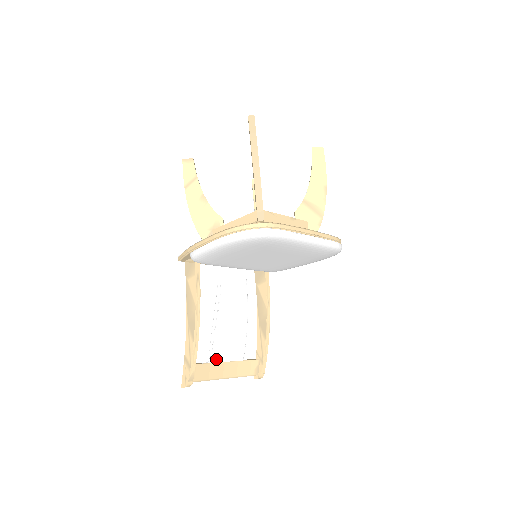
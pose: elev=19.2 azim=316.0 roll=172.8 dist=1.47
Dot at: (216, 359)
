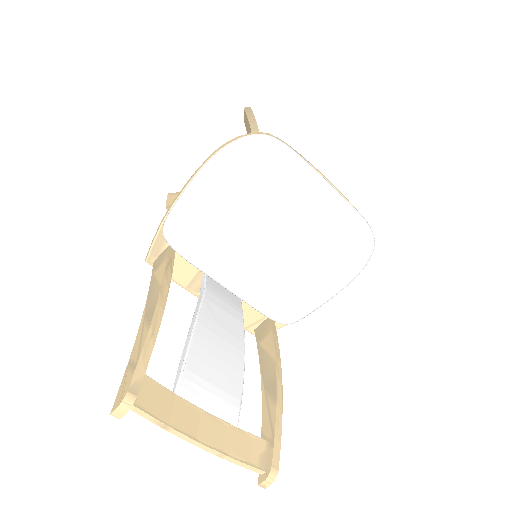
Dot at: (186, 394)
